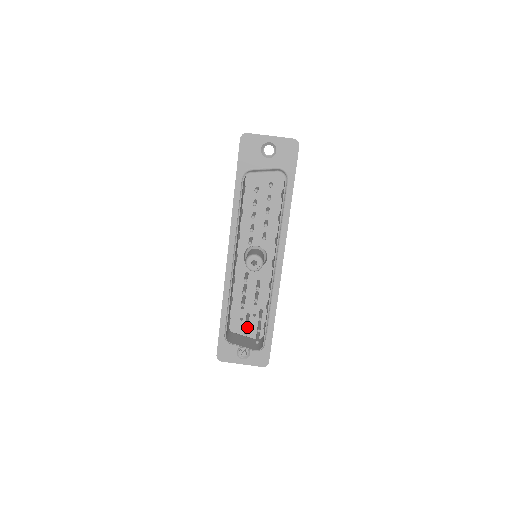
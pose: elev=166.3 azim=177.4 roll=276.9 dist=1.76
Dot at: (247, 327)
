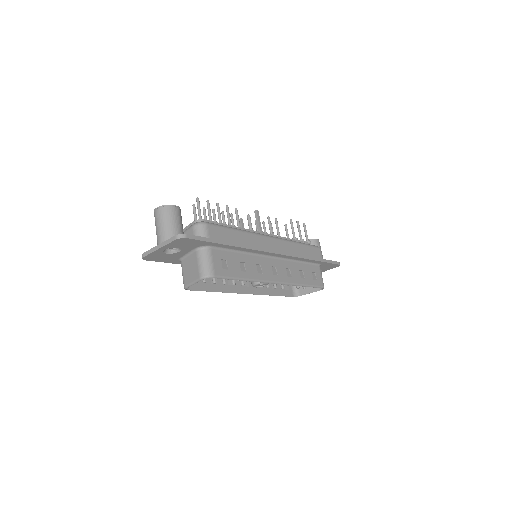
Dot at: occluded
